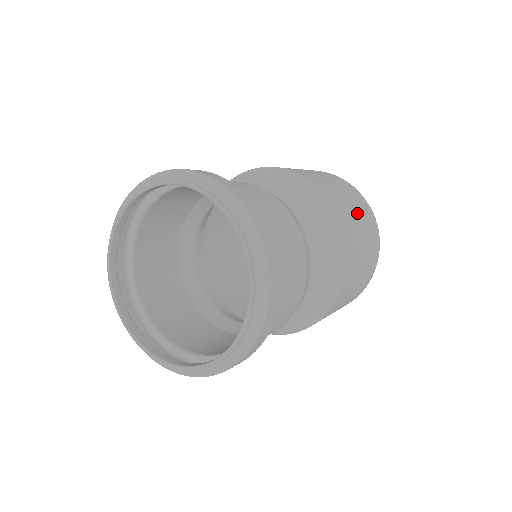
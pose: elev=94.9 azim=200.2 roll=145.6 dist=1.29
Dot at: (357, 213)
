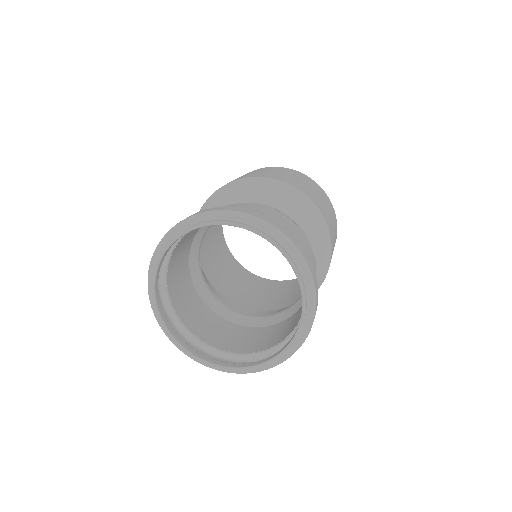
Dot at: occluded
